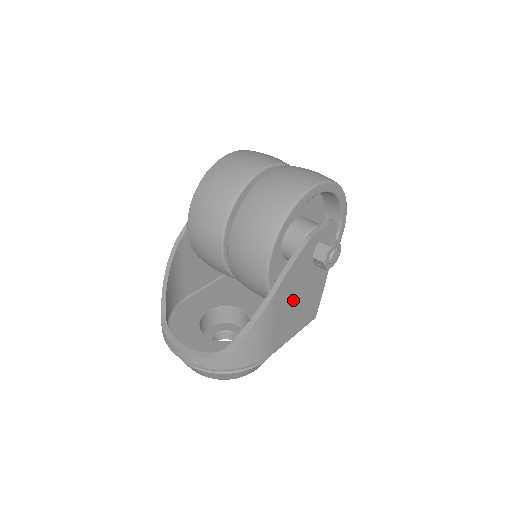
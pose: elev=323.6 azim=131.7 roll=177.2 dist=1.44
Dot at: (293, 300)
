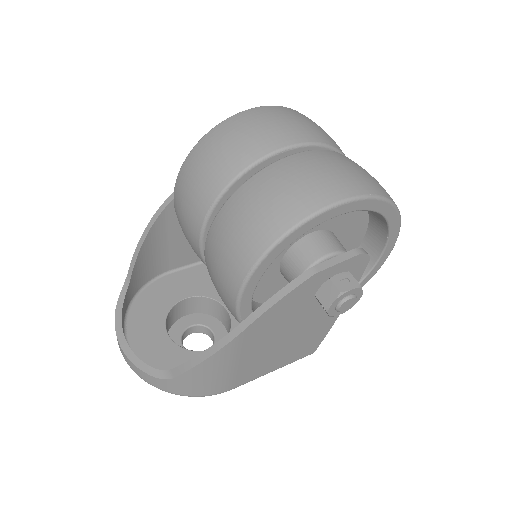
Dot at: (274, 339)
